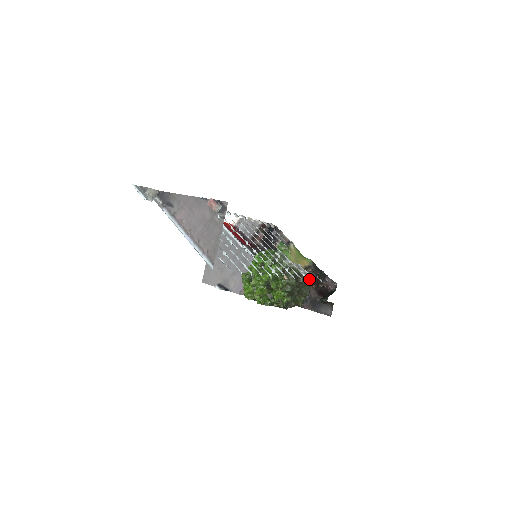
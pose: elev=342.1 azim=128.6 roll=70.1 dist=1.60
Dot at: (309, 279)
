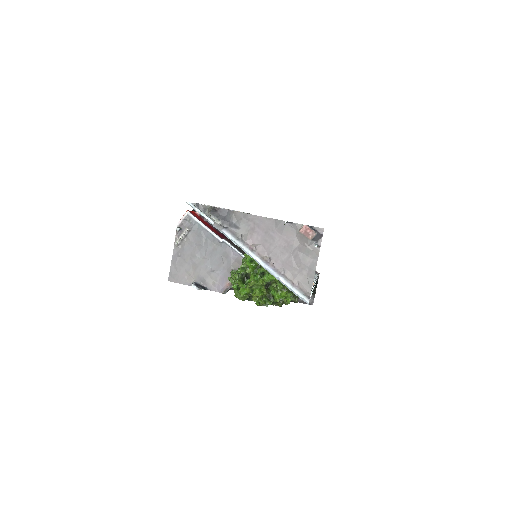
Dot at: occluded
